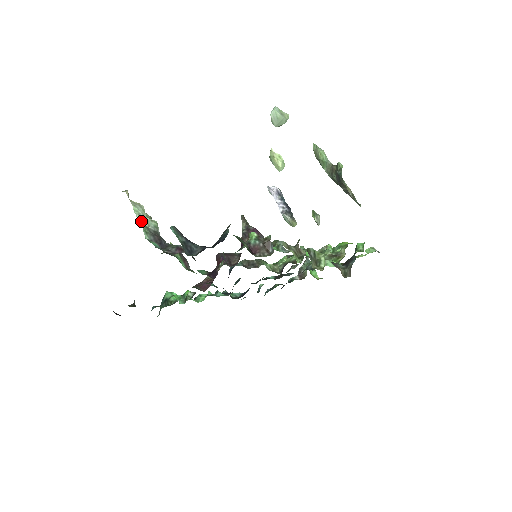
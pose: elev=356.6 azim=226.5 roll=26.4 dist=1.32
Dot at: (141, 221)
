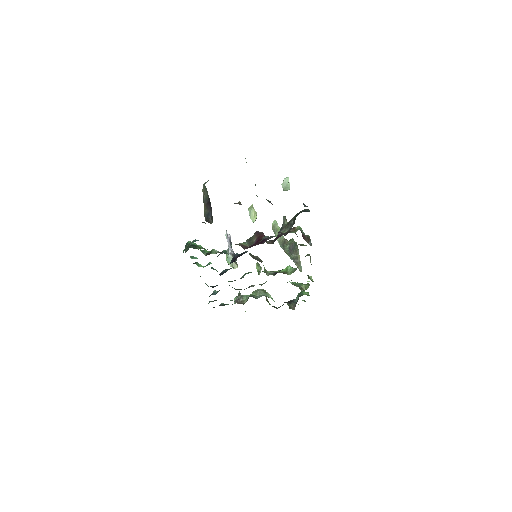
Dot at: occluded
